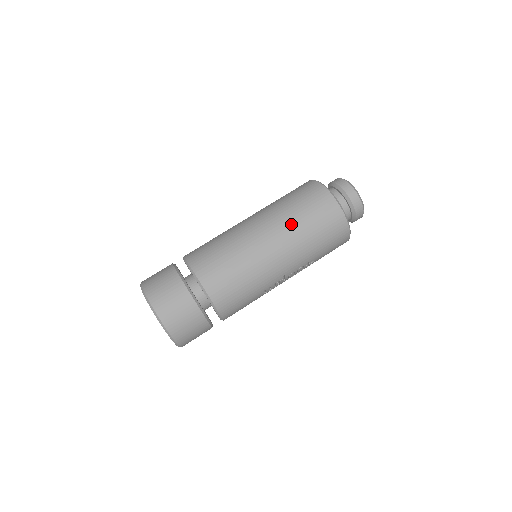
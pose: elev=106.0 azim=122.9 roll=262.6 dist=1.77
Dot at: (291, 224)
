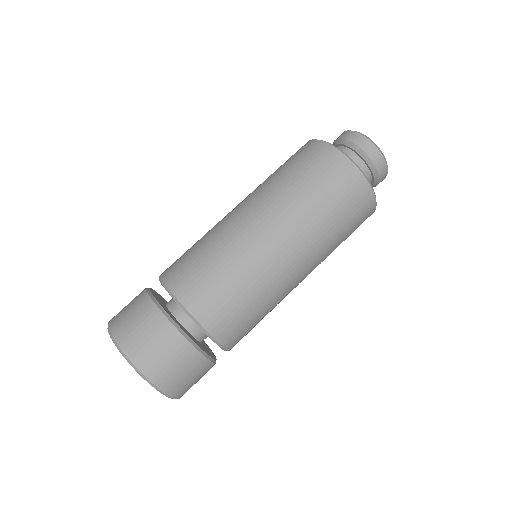
Dot at: (305, 214)
